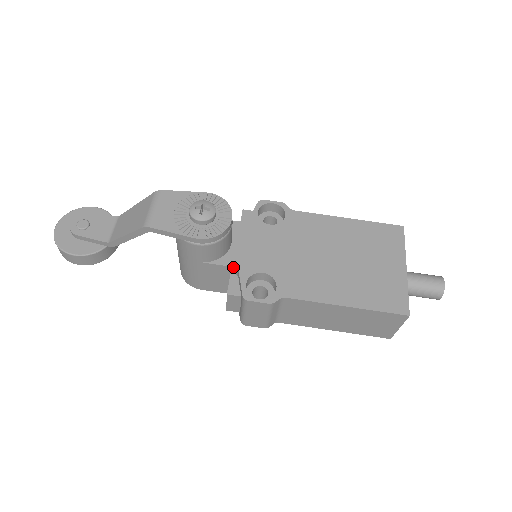
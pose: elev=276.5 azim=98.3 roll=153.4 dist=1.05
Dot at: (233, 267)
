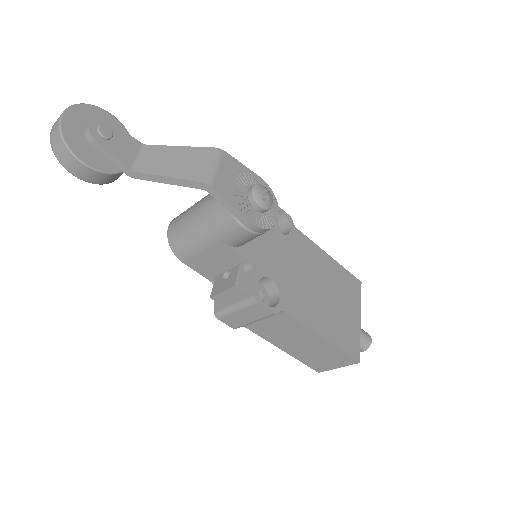
Dot at: (249, 261)
